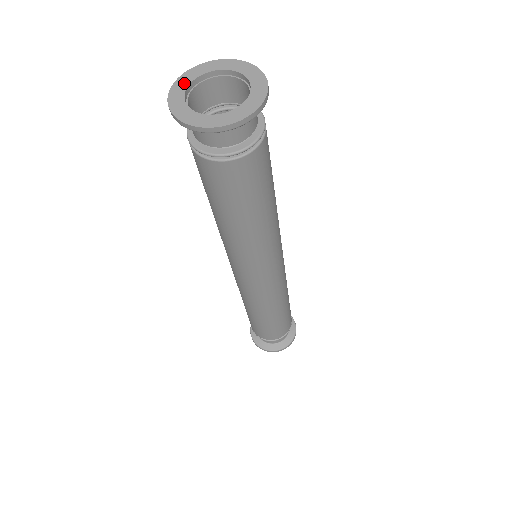
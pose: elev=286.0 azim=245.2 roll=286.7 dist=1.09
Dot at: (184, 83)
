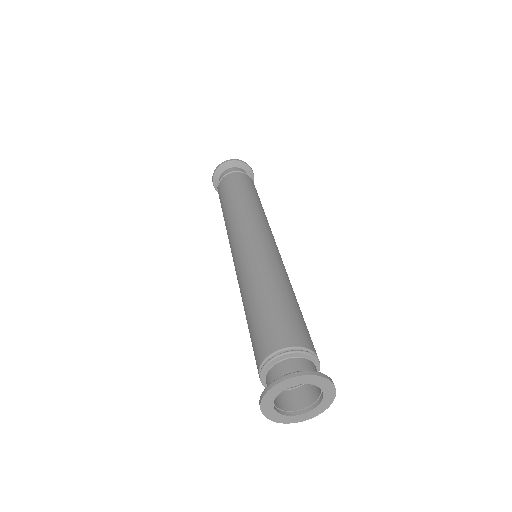
Dot at: (270, 401)
